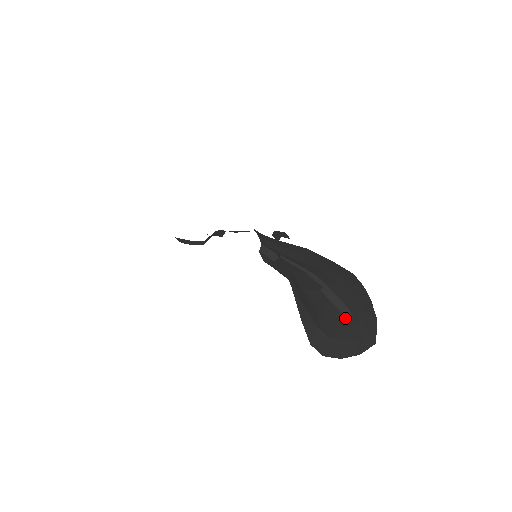
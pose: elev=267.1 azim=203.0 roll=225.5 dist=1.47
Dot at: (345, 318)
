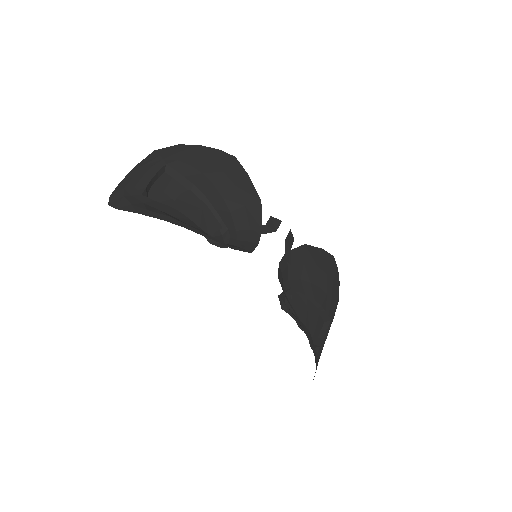
Dot at: (327, 330)
